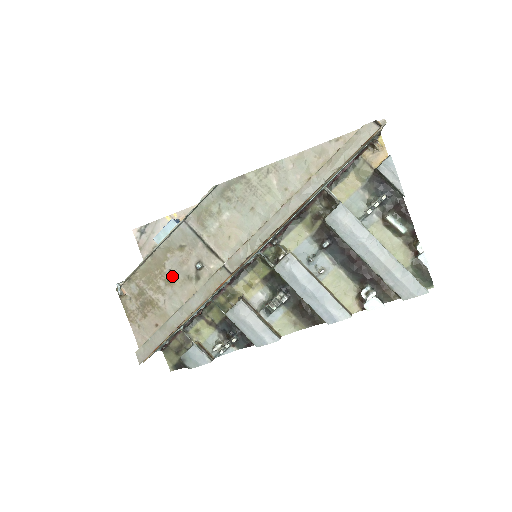
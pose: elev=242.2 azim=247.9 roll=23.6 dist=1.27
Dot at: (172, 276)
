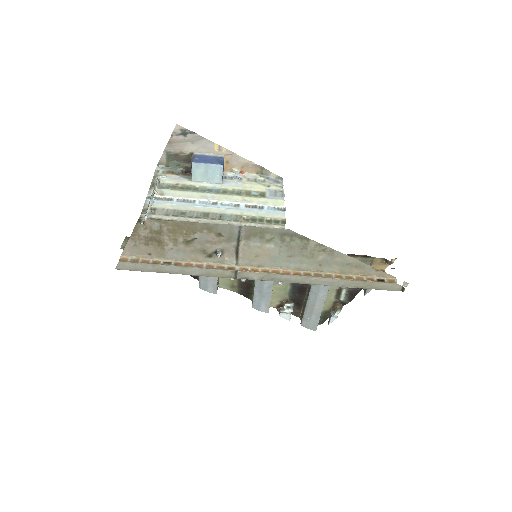
Dot at: (193, 242)
